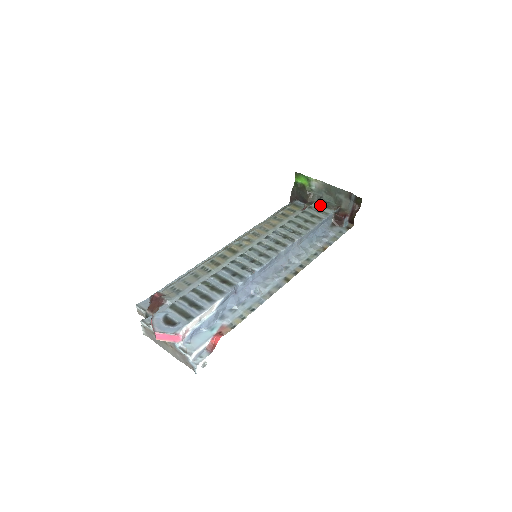
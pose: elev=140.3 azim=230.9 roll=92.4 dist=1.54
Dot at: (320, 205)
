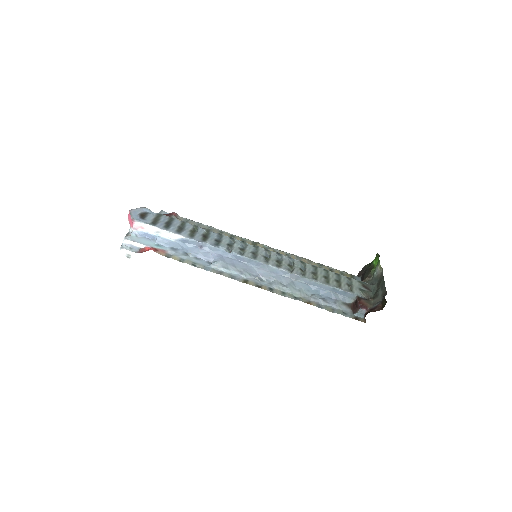
Dot at: (360, 285)
